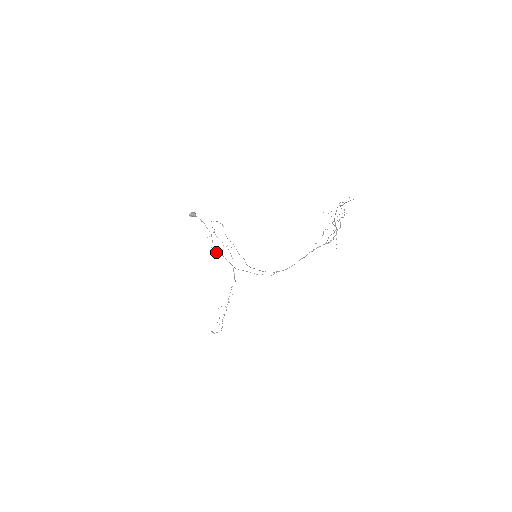
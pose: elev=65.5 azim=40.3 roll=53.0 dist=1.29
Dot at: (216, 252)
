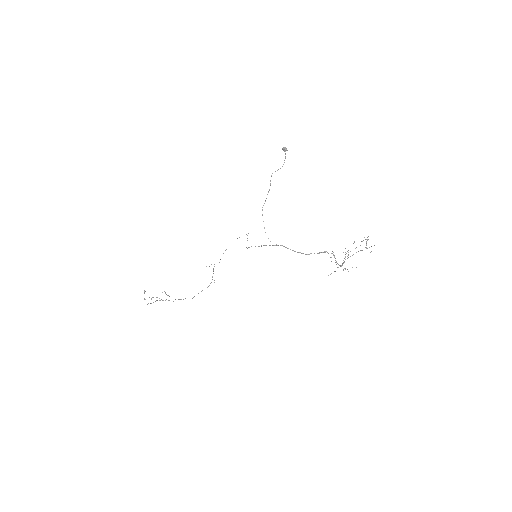
Dot at: occluded
